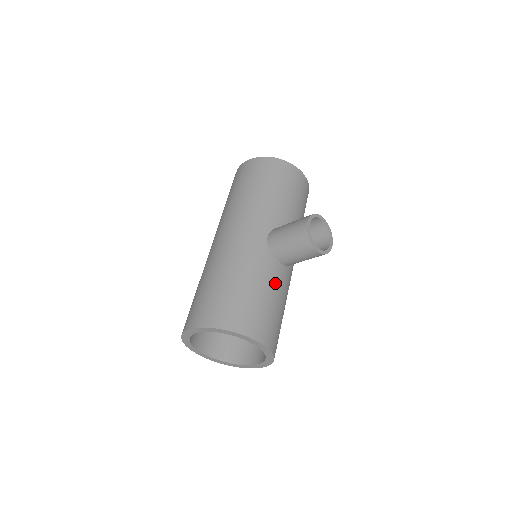
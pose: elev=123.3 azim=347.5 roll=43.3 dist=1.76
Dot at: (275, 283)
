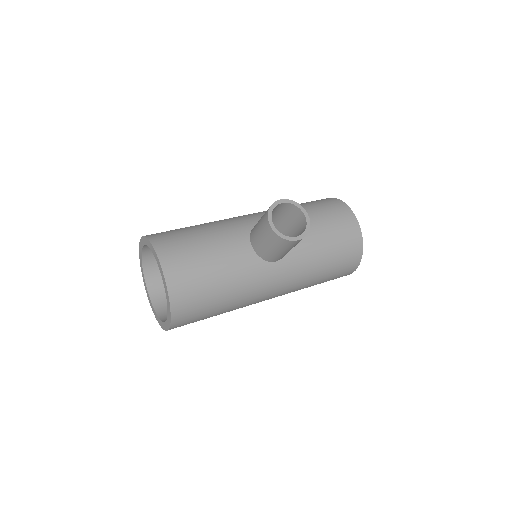
Dot at: (228, 250)
